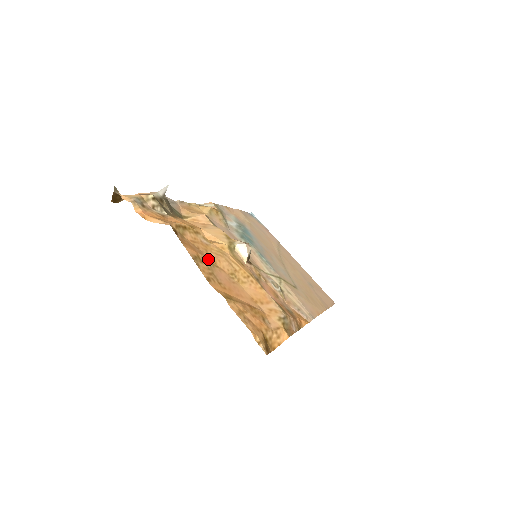
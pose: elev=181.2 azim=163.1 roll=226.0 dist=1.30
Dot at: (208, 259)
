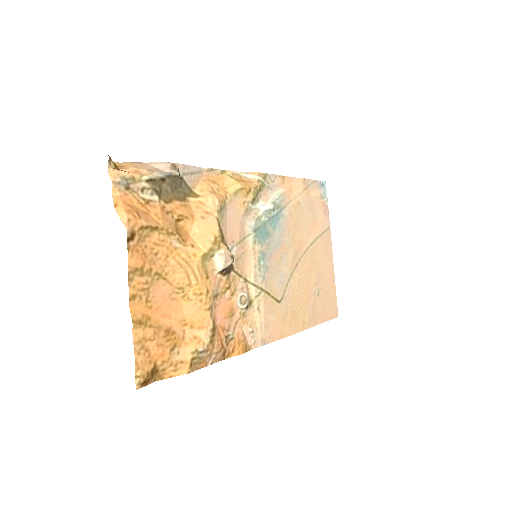
Dot at: (158, 270)
